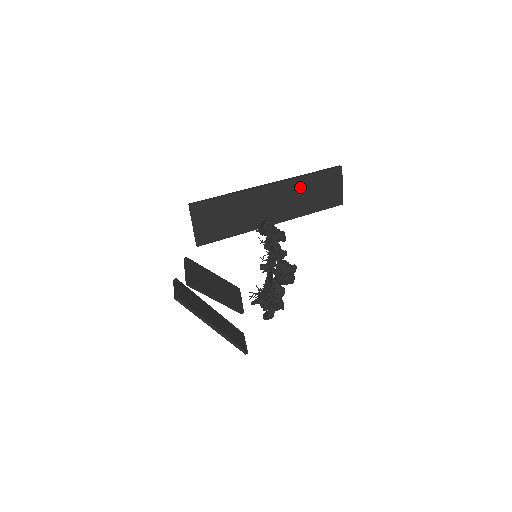
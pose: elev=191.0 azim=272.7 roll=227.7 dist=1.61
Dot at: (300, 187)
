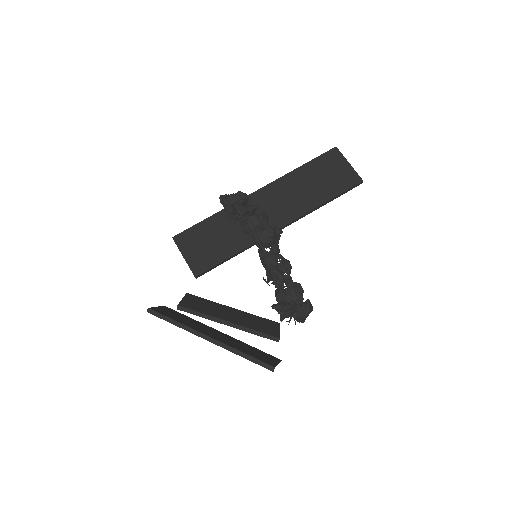
Dot at: (294, 182)
